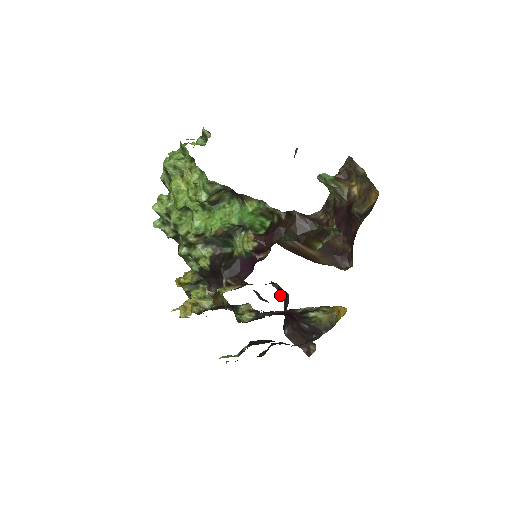
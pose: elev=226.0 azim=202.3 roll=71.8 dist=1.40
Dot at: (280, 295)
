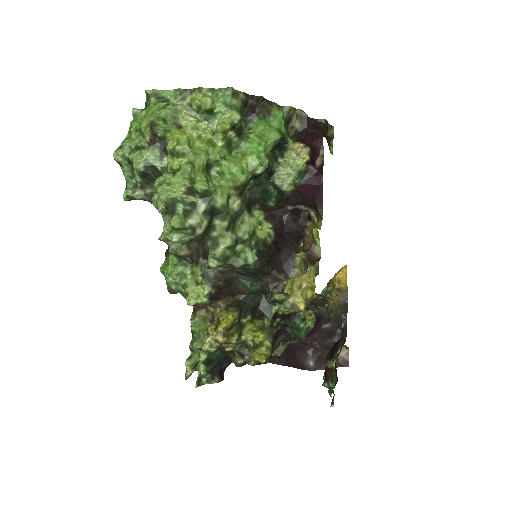
Dot at: occluded
